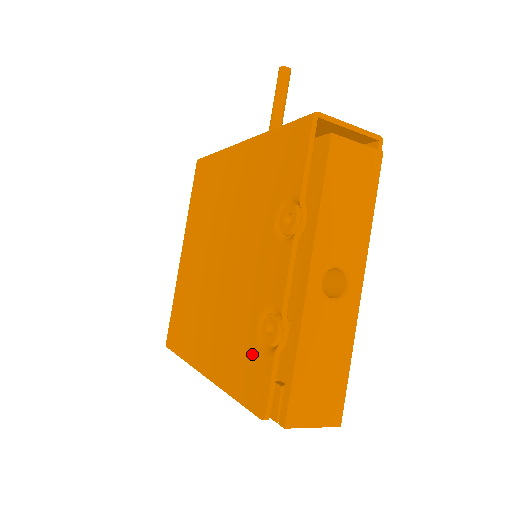
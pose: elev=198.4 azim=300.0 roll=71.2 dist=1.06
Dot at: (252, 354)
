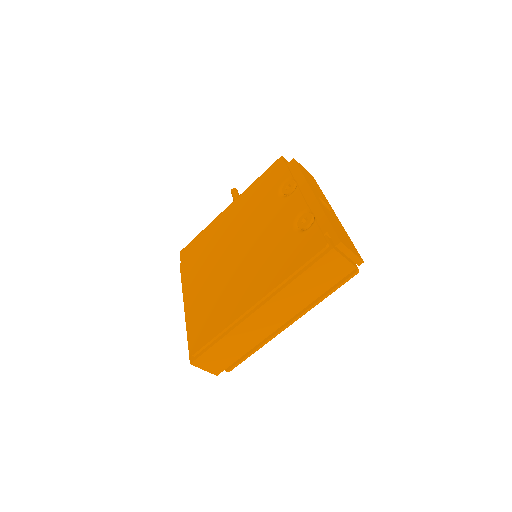
Dot at: (298, 241)
